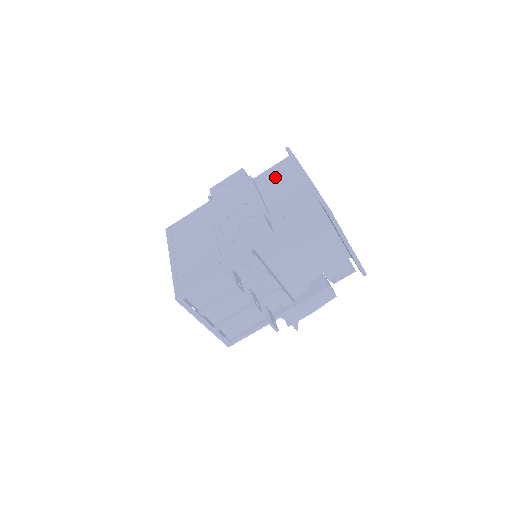
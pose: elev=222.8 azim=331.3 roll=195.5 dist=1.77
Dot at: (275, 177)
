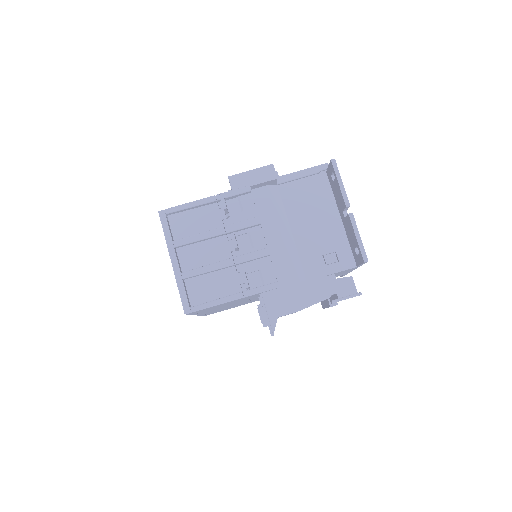
Dot at: occluded
